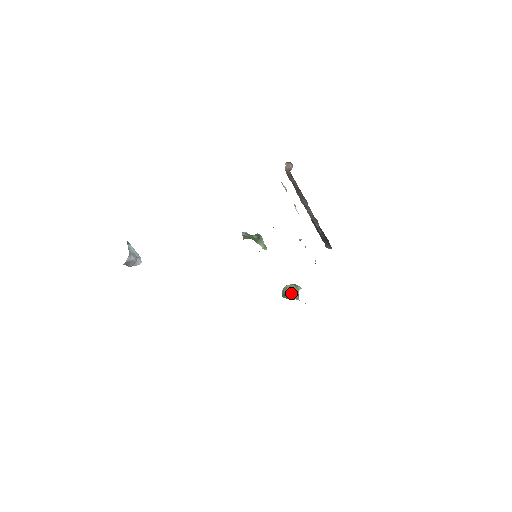
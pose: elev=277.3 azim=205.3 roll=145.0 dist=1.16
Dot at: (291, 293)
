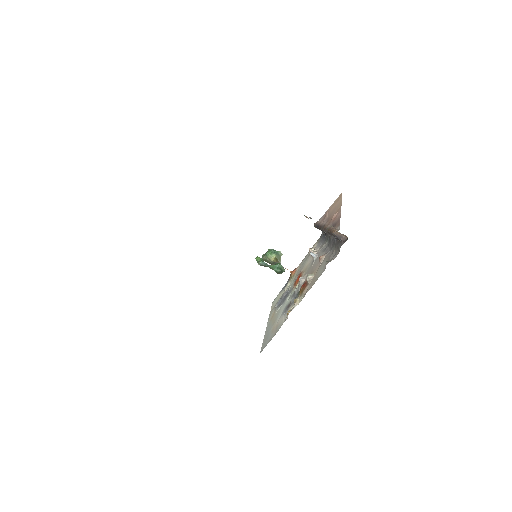
Dot at: (276, 263)
